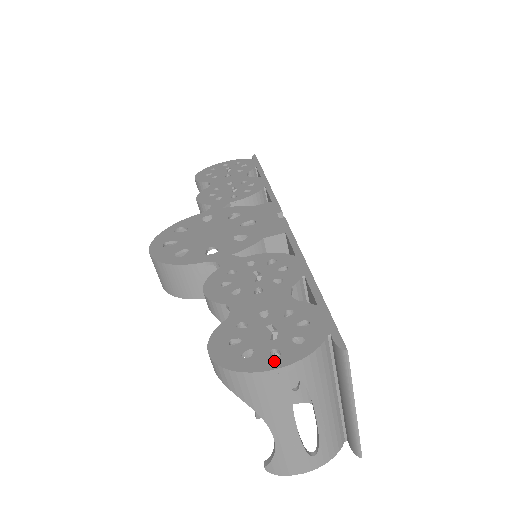
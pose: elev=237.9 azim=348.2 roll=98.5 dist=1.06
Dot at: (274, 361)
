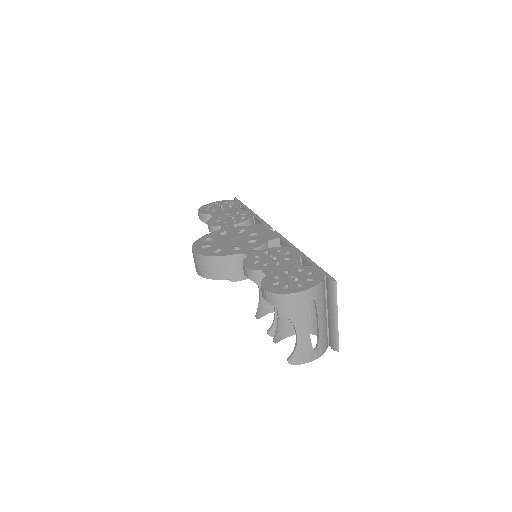
Dot at: (301, 288)
